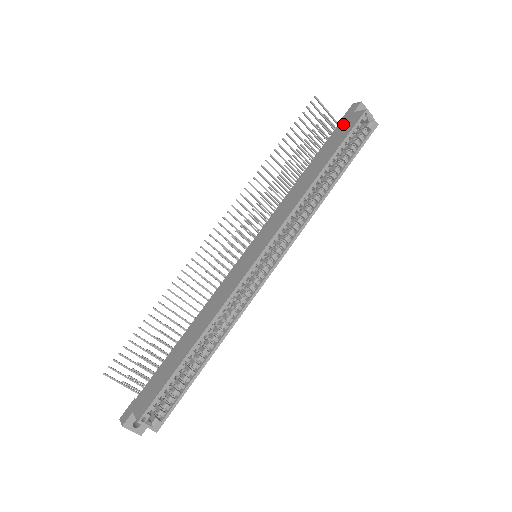
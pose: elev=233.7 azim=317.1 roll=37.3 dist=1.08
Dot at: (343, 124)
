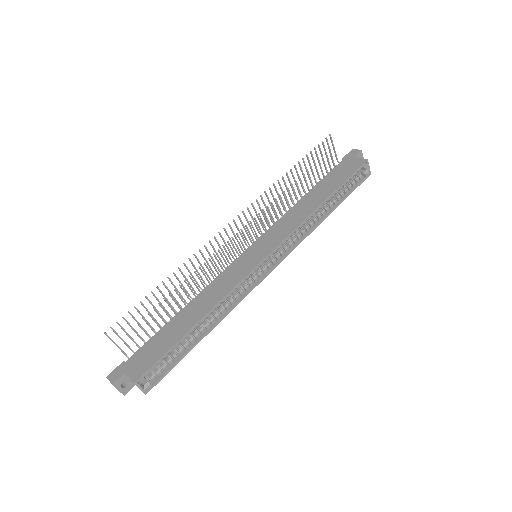
Dot at: (345, 164)
